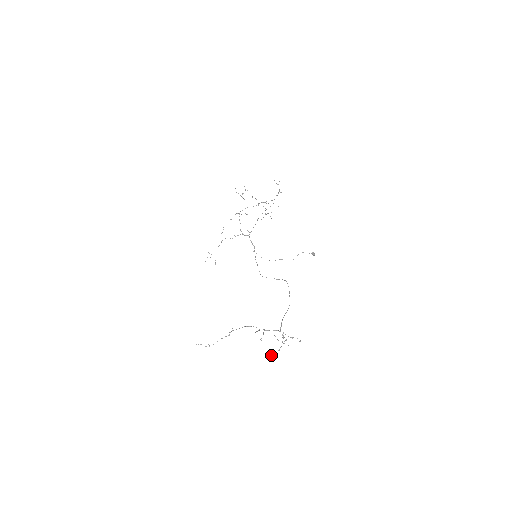
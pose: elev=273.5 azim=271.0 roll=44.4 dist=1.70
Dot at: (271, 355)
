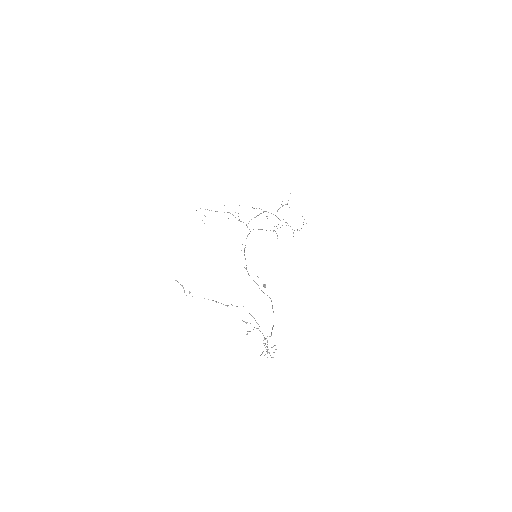
Dot at: occluded
